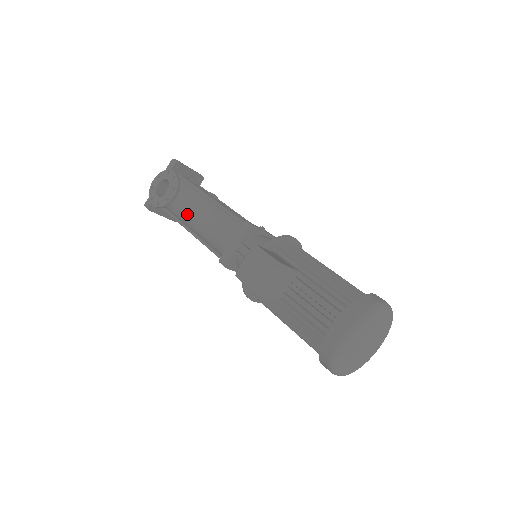
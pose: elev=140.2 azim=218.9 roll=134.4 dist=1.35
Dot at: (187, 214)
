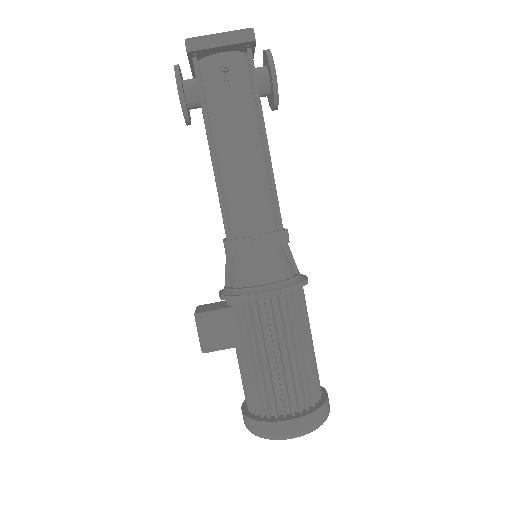
Dot at: occluded
